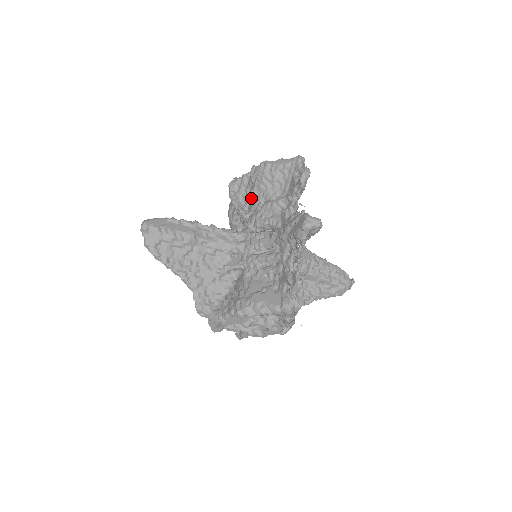
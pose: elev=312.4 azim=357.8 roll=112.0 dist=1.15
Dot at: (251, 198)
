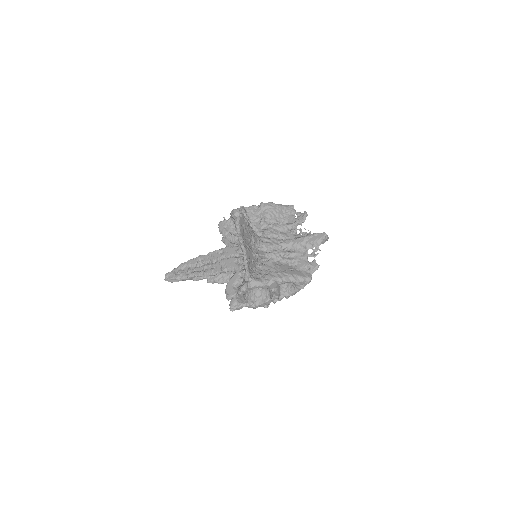
Dot at: (262, 220)
